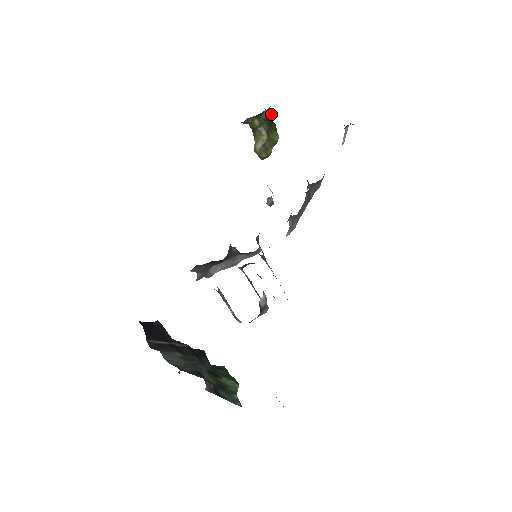
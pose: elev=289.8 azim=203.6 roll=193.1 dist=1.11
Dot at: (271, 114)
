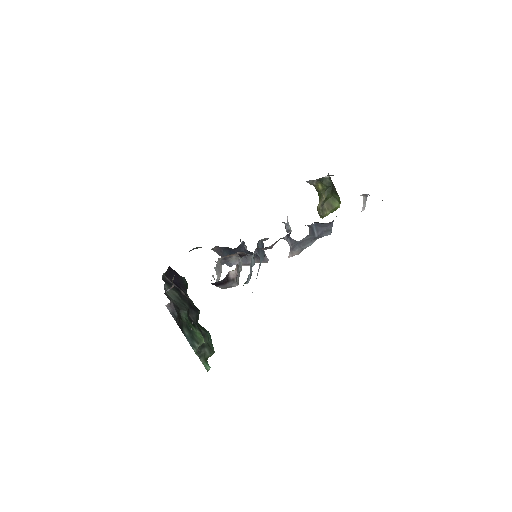
Dot at: (331, 183)
